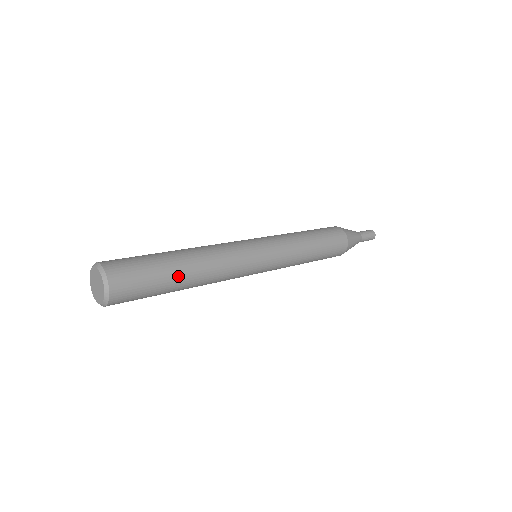
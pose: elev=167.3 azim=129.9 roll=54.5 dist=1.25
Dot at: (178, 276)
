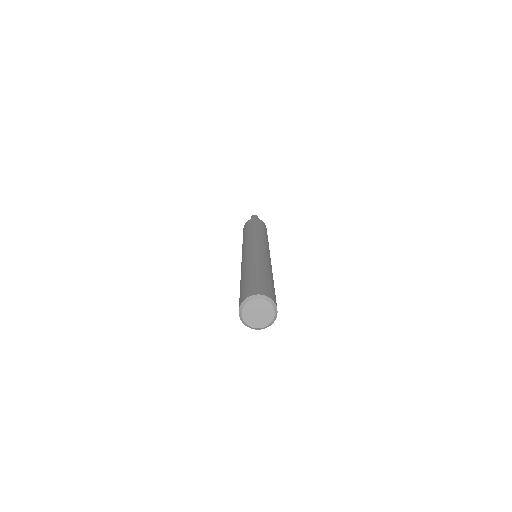
Dot at: (266, 274)
